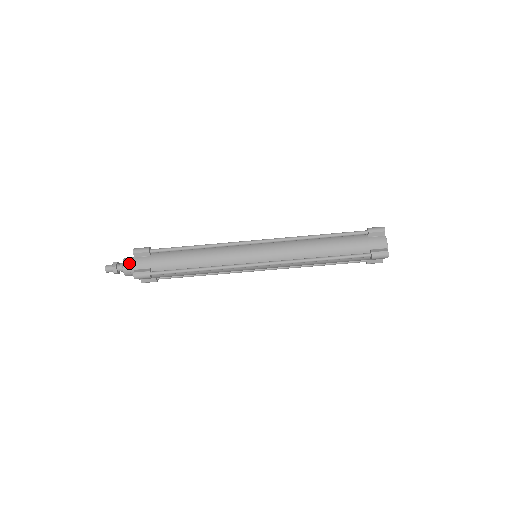
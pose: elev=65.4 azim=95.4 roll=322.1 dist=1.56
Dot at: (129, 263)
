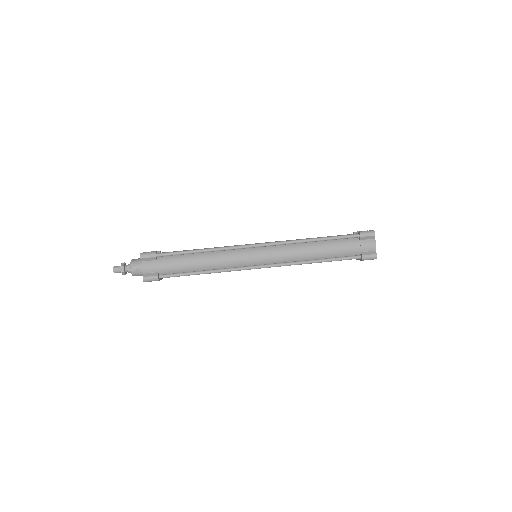
Dot at: (138, 258)
